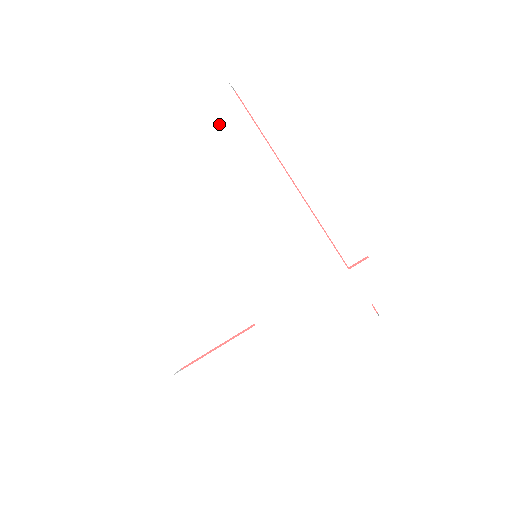
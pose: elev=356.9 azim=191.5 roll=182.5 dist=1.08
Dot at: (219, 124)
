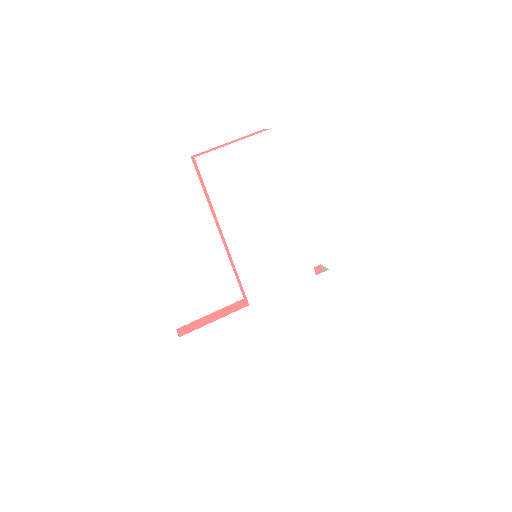
Dot at: (257, 158)
